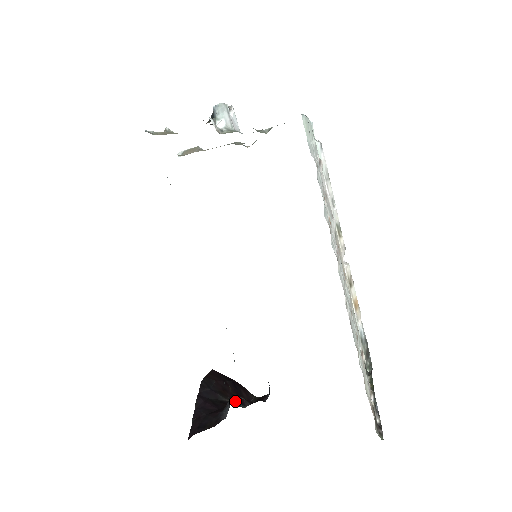
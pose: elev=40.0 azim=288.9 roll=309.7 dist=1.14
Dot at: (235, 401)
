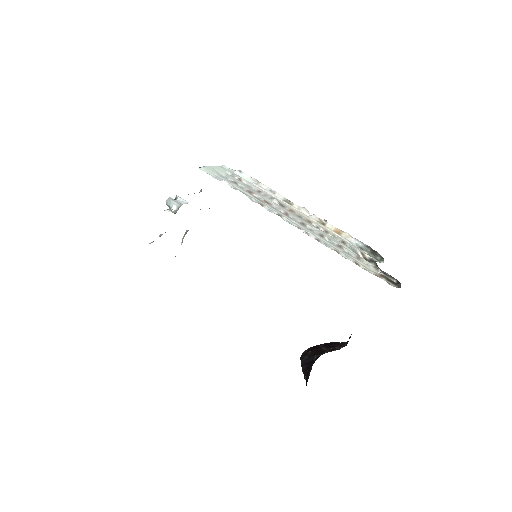
Dot at: (328, 351)
